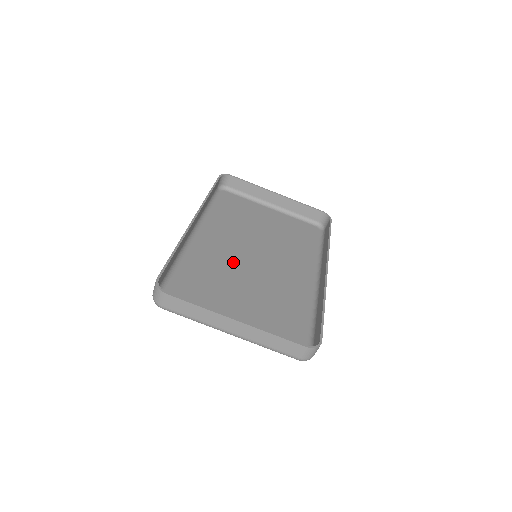
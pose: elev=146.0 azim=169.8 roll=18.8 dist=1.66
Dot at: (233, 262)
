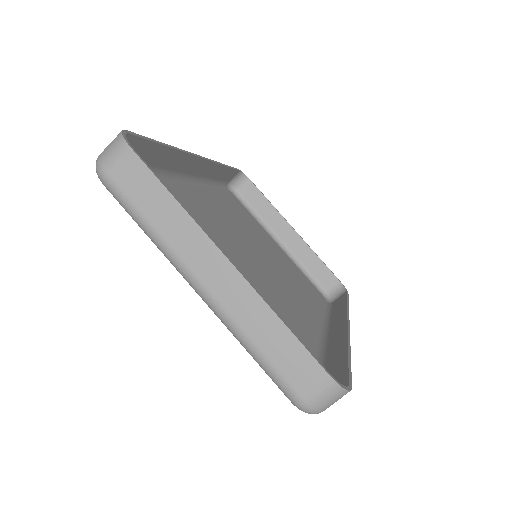
Dot at: (225, 238)
